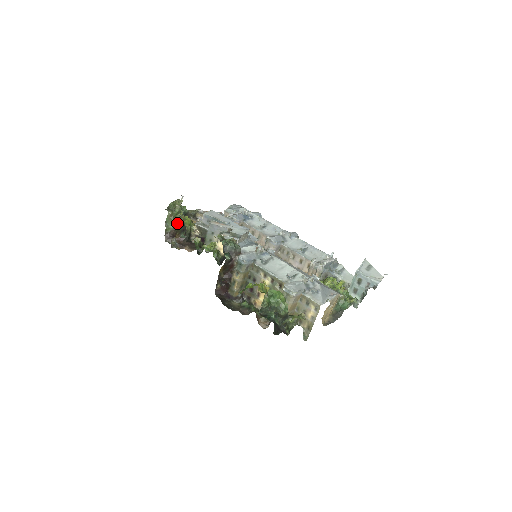
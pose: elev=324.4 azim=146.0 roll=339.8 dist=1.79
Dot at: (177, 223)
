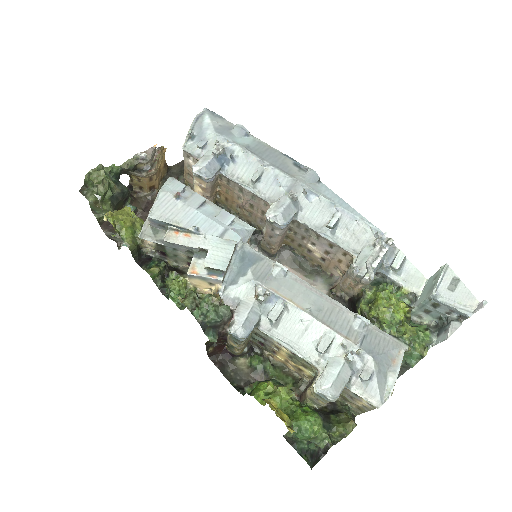
Dot at: (111, 202)
